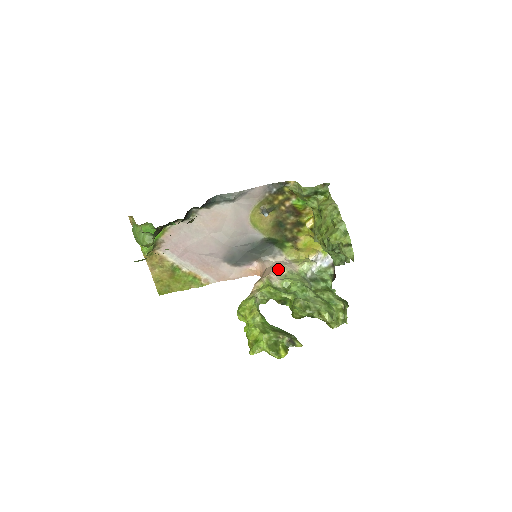
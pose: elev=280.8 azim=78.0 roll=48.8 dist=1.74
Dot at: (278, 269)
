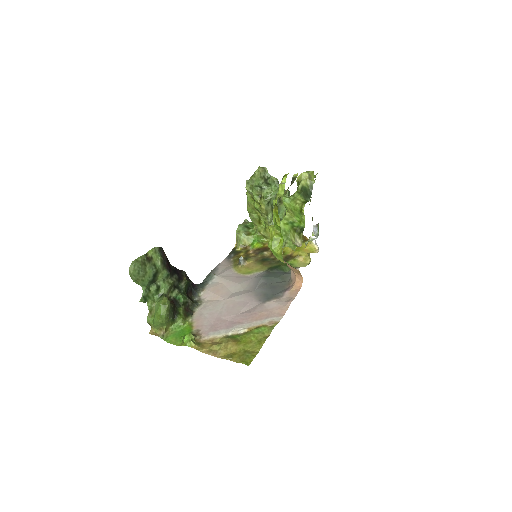
Dot at: occluded
